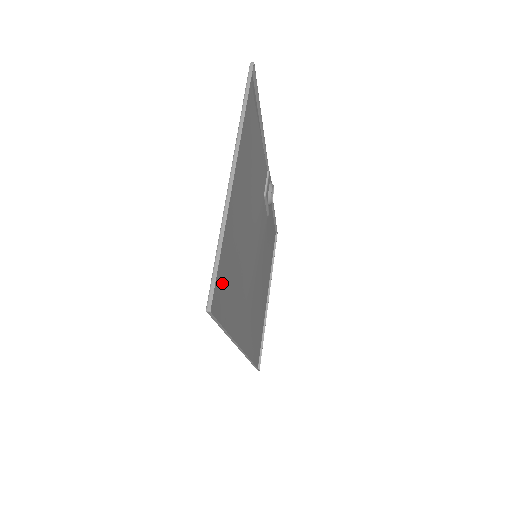
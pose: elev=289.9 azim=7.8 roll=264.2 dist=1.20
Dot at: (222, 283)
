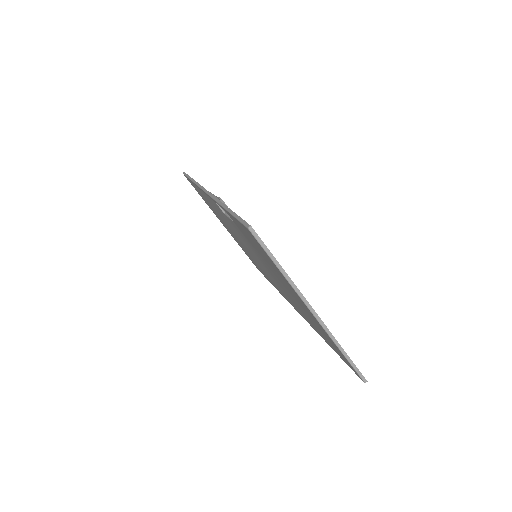
Dot at: (336, 349)
